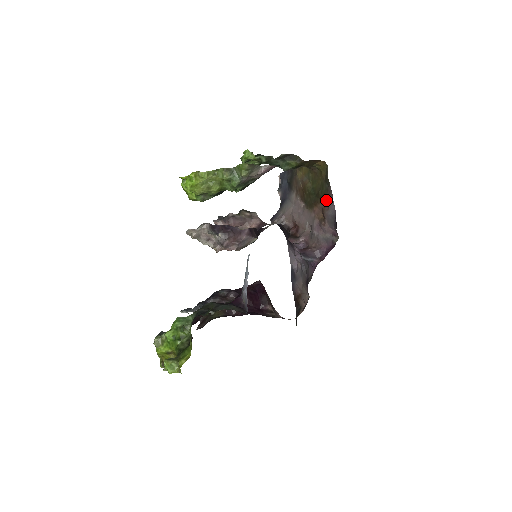
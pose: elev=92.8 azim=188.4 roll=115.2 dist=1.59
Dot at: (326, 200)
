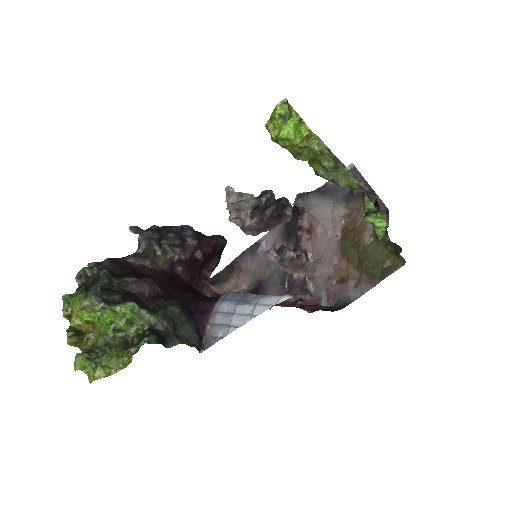
Dot at: (362, 280)
